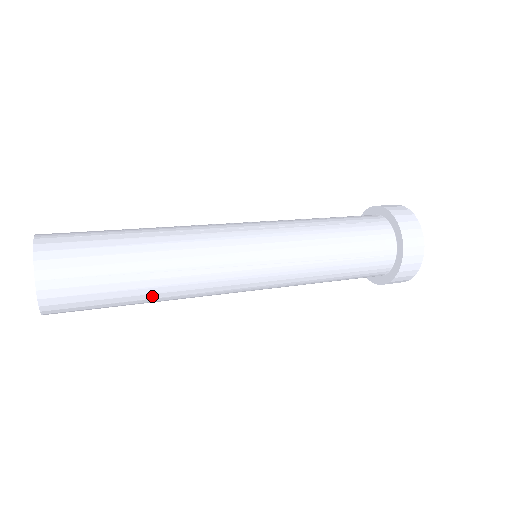
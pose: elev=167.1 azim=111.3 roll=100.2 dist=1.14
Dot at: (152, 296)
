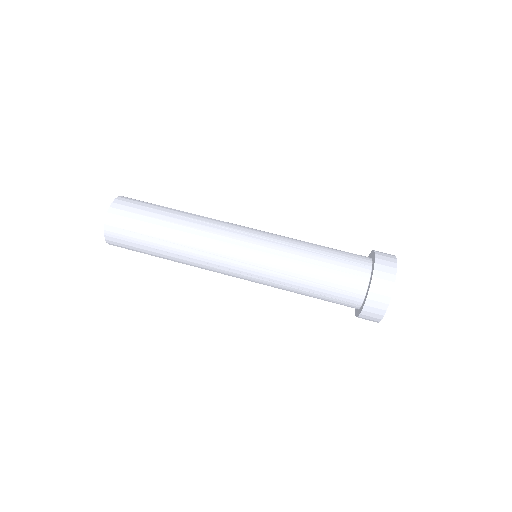
Dot at: occluded
